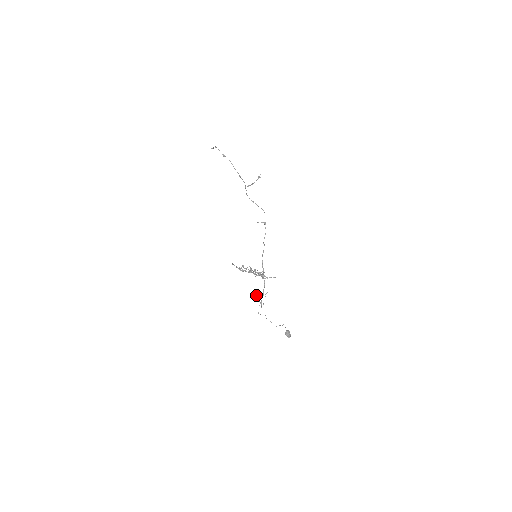
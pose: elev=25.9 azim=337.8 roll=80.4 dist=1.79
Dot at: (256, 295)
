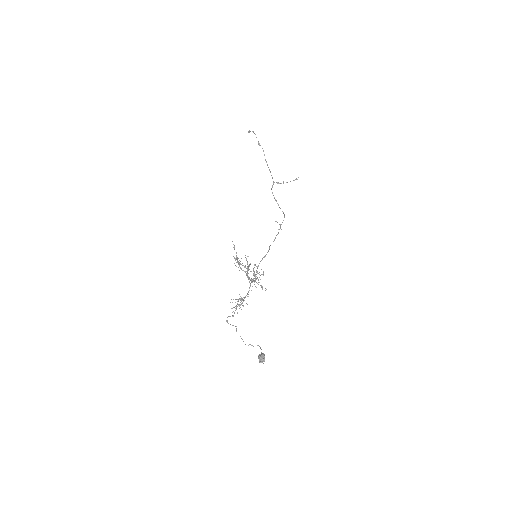
Dot at: occluded
